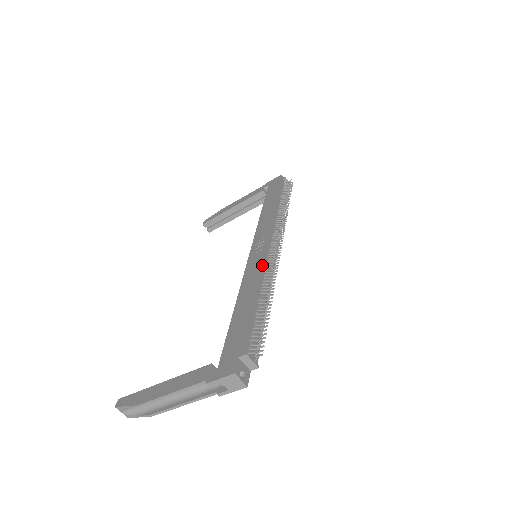
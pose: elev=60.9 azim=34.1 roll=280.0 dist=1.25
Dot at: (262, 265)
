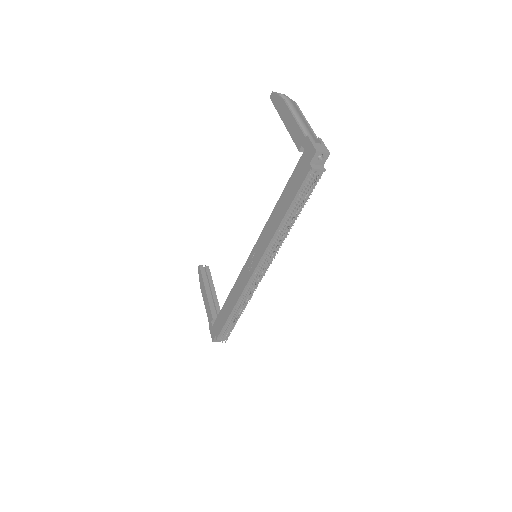
Dot at: (243, 289)
